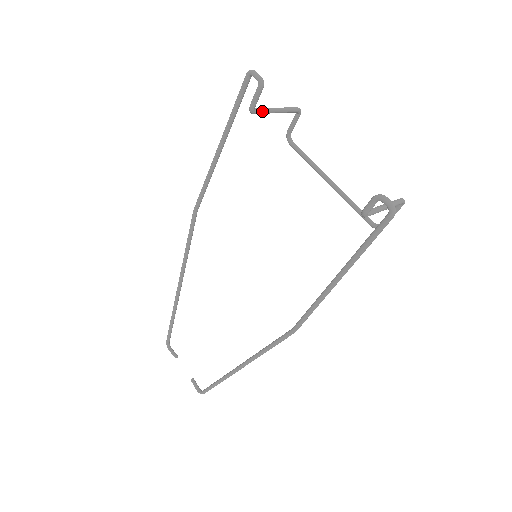
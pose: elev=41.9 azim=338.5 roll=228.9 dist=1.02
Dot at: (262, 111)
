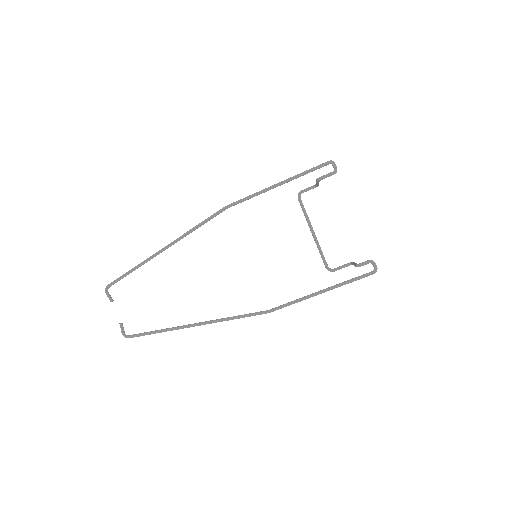
Dot at: (319, 181)
